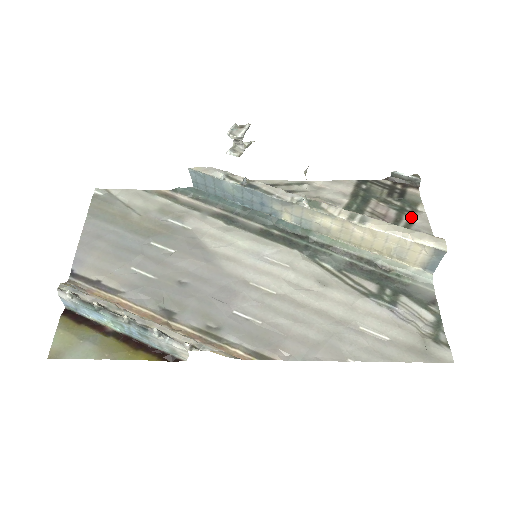
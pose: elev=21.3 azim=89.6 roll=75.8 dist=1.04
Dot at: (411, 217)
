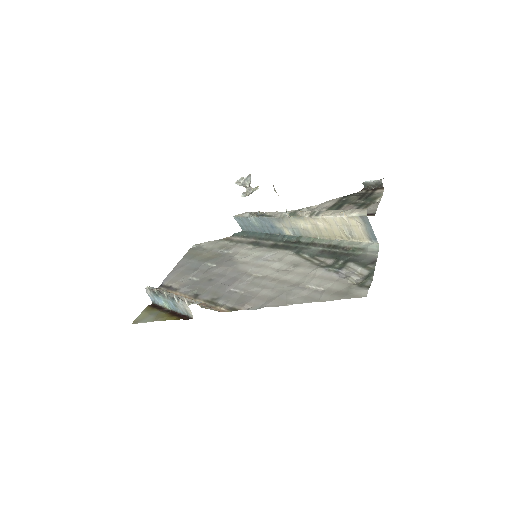
Dot at: (366, 207)
